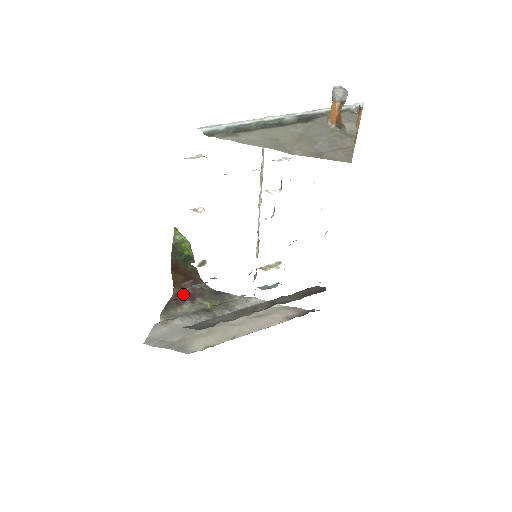
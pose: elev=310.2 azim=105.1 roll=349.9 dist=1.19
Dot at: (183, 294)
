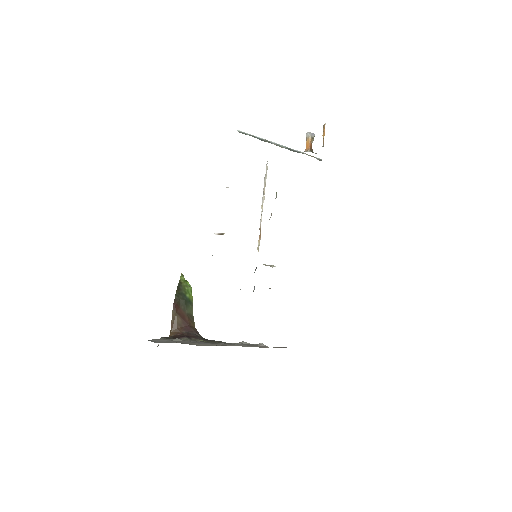
Dot at: (179, 335)
